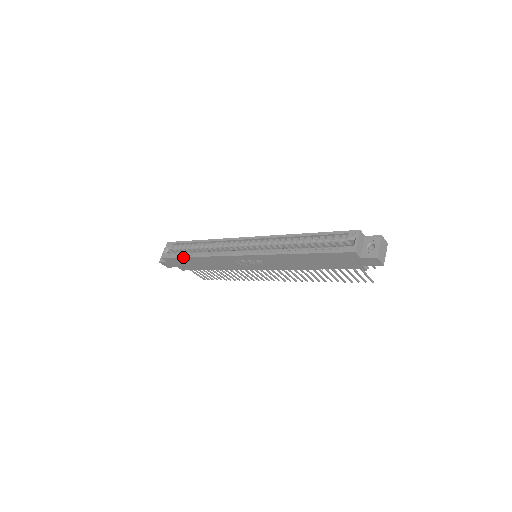
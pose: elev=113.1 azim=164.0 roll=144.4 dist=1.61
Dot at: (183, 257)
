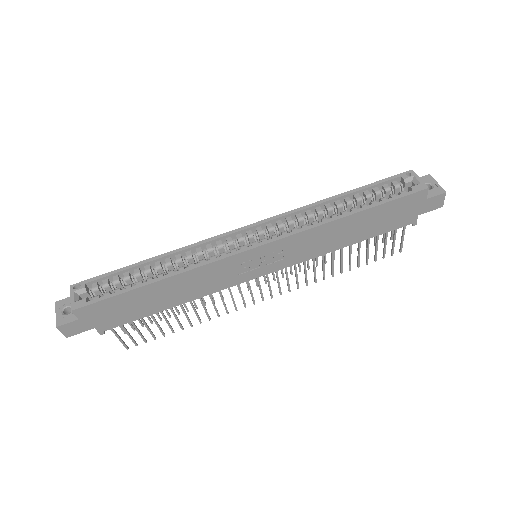
Dot at: (129, 290)
